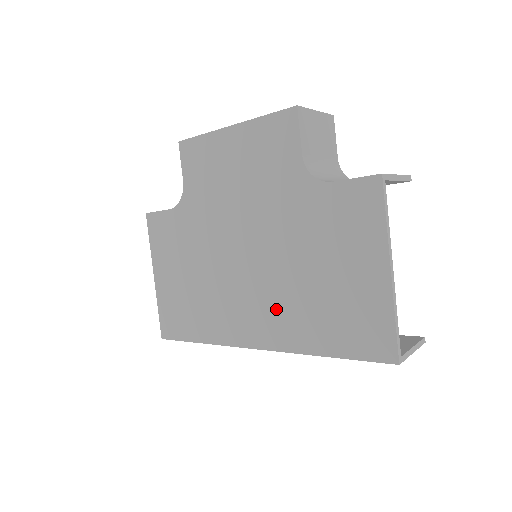
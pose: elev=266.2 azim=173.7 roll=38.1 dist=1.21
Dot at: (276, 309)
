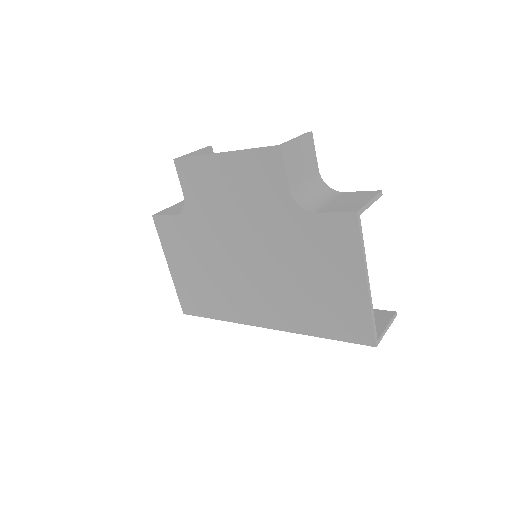
Dot at: (278, 301)
